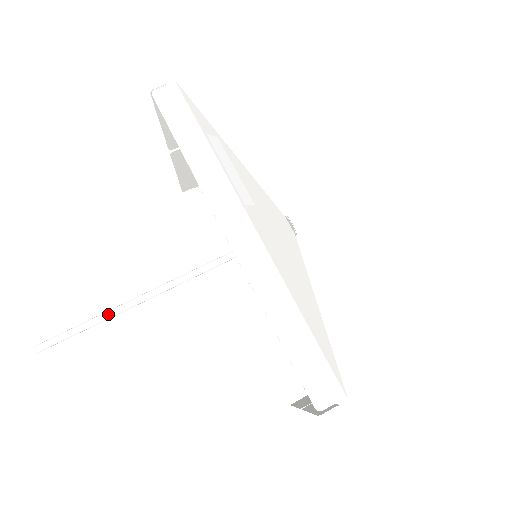
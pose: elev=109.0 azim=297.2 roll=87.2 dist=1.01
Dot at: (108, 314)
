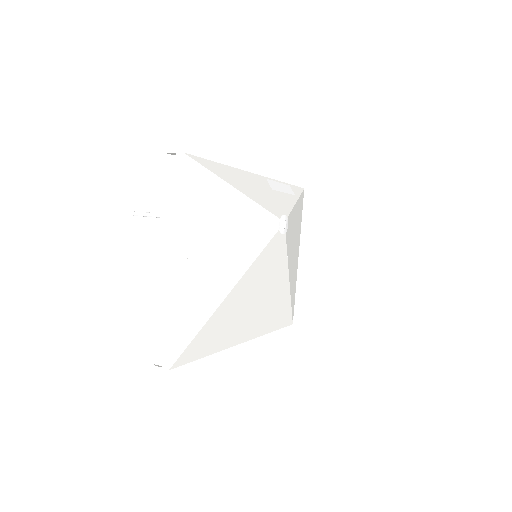
Dot at: occluded
